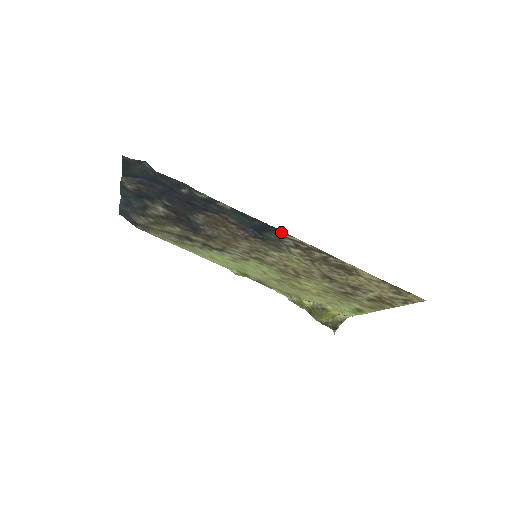
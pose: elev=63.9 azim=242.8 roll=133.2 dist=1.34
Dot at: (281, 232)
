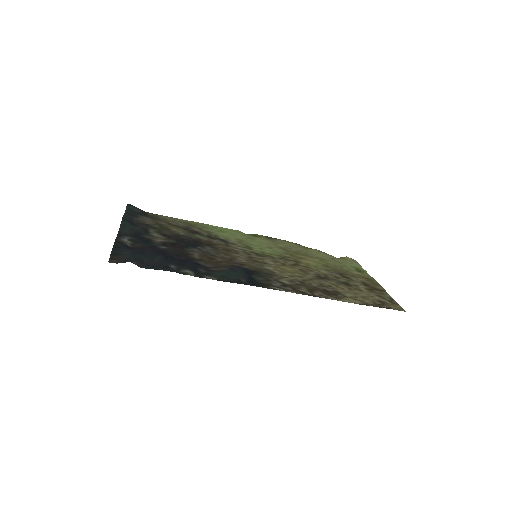
Dot at: (266, 287)
